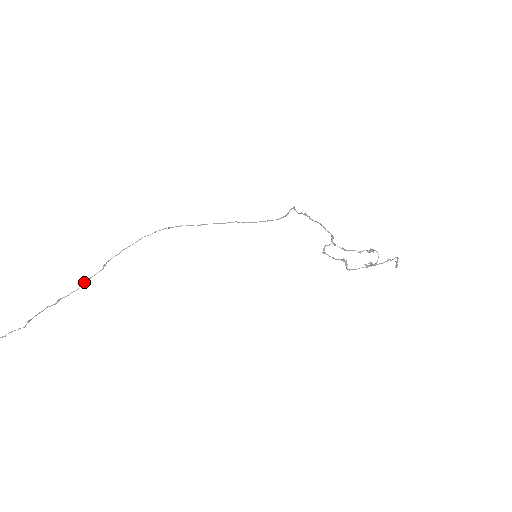
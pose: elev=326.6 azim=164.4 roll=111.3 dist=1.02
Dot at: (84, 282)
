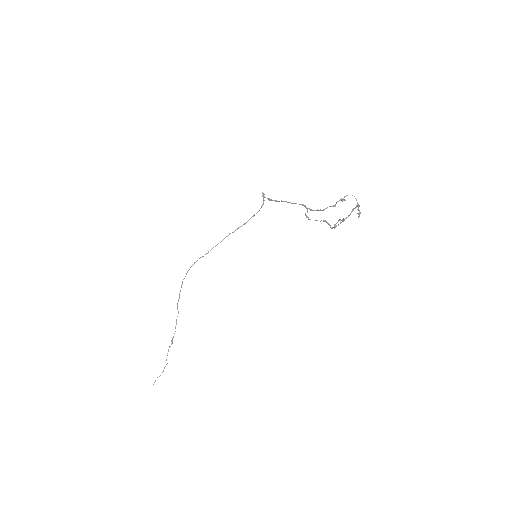
Dot at: occluded
